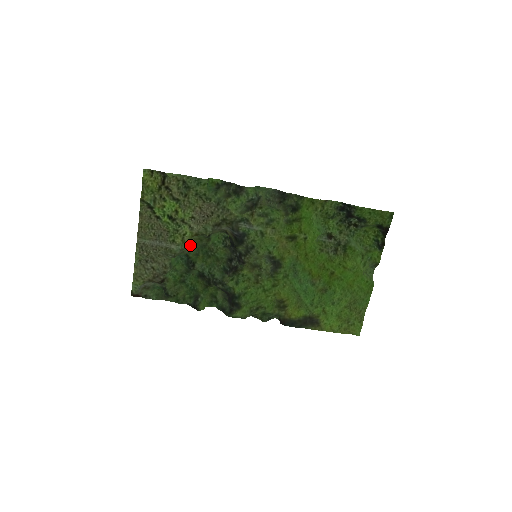
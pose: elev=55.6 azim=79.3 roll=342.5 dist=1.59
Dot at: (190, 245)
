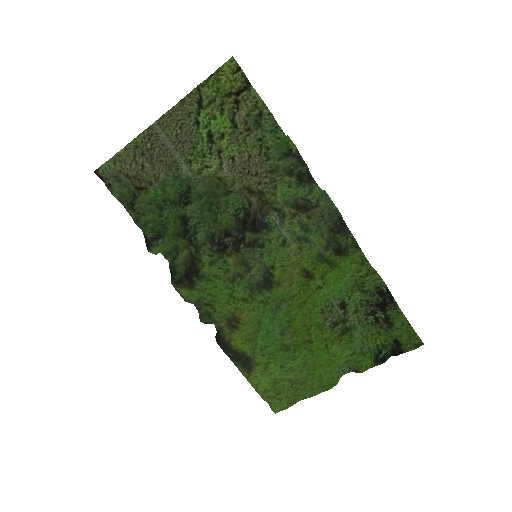
Dot at: (202, 181)
